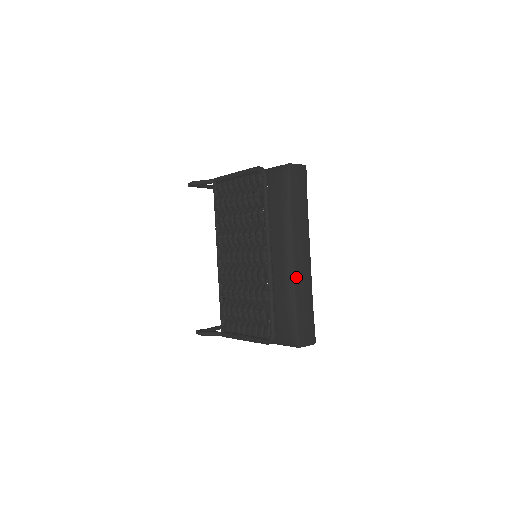
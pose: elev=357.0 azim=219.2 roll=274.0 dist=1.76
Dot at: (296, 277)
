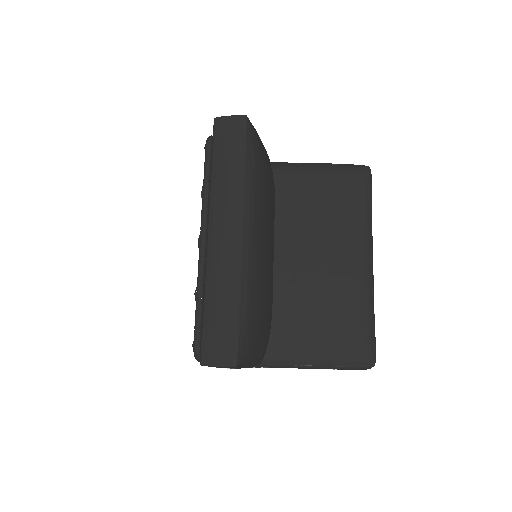
Dot at: (210, 263)
